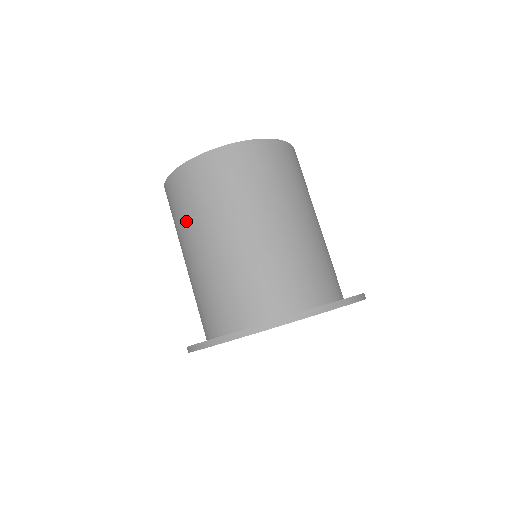
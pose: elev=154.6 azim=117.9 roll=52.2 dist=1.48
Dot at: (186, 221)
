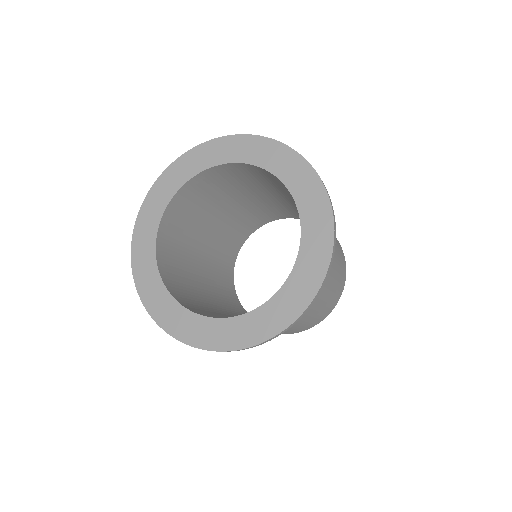
Dot at: occluded
